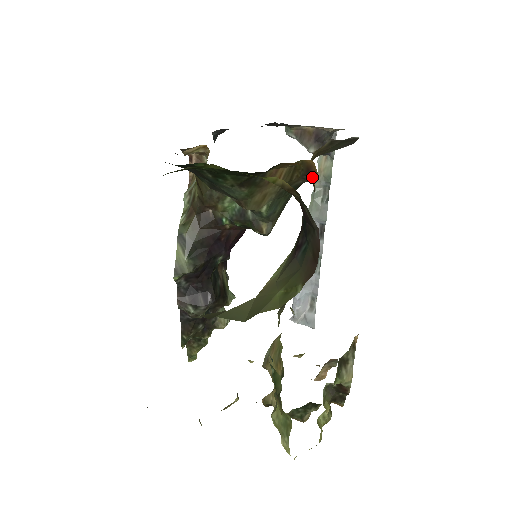
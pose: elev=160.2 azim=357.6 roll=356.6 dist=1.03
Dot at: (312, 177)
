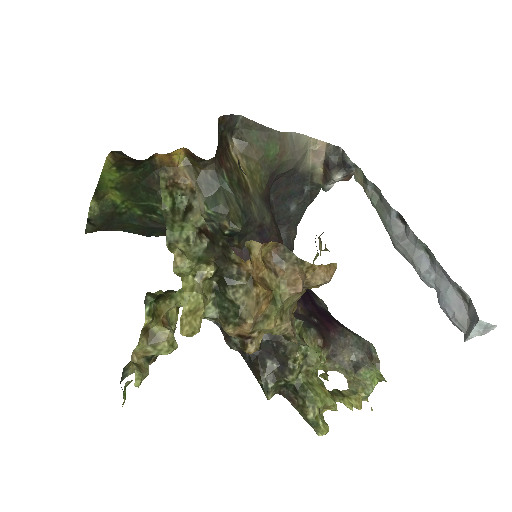
Dot at: (198, 157)
